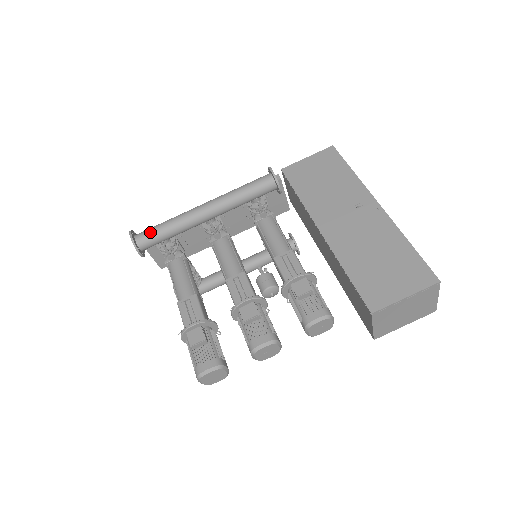
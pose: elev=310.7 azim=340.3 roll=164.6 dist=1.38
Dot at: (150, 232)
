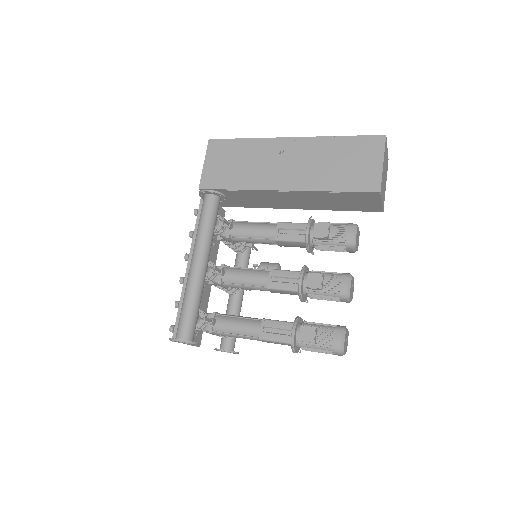
Dot at: (185, 322)
